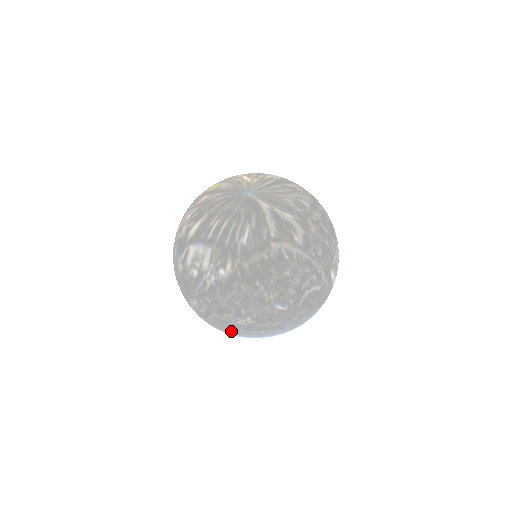
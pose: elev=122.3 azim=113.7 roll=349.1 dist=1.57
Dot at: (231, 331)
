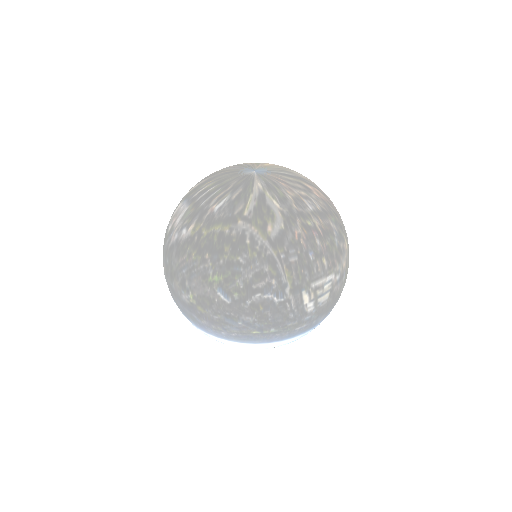
Dot at: (181, 308)
